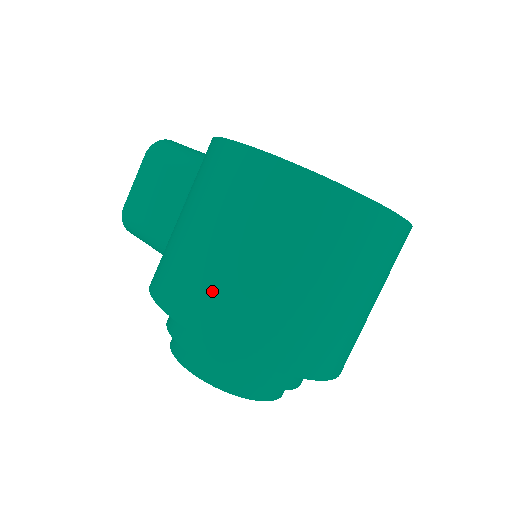
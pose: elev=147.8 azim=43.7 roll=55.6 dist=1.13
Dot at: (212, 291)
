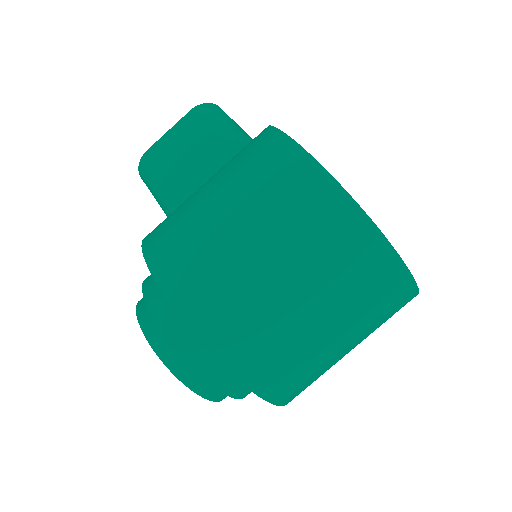
Dot at: (209, 274)
